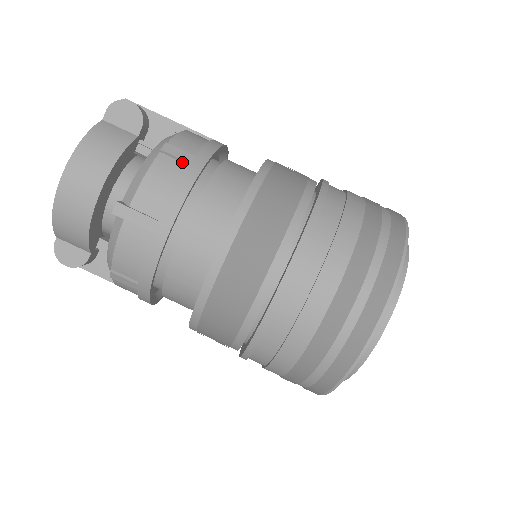
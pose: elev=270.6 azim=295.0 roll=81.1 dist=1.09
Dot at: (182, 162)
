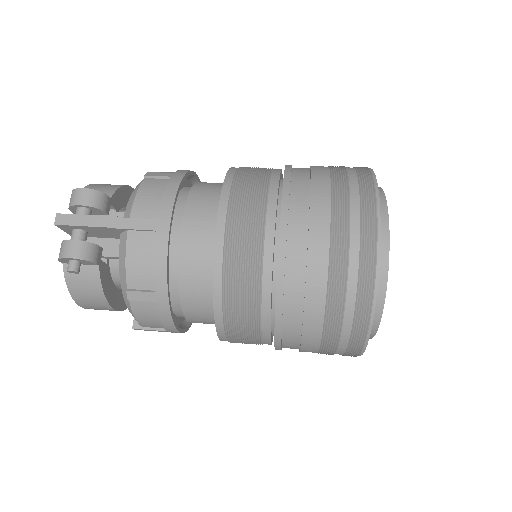
Dot at: occluded
